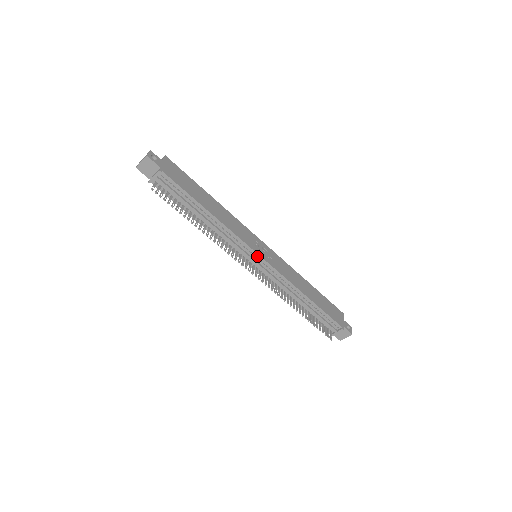
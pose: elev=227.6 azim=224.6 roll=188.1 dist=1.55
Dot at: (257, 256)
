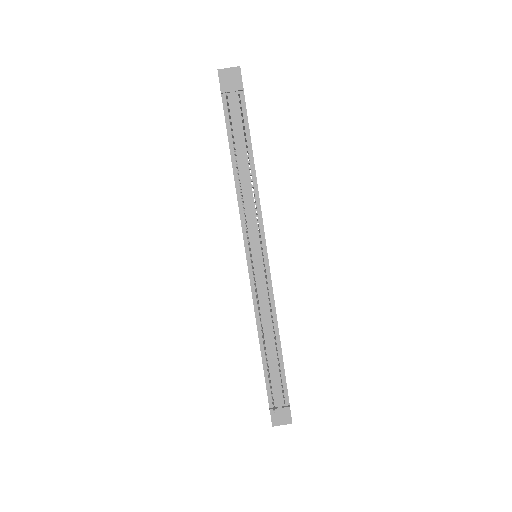
Dot at: (264, 252)
